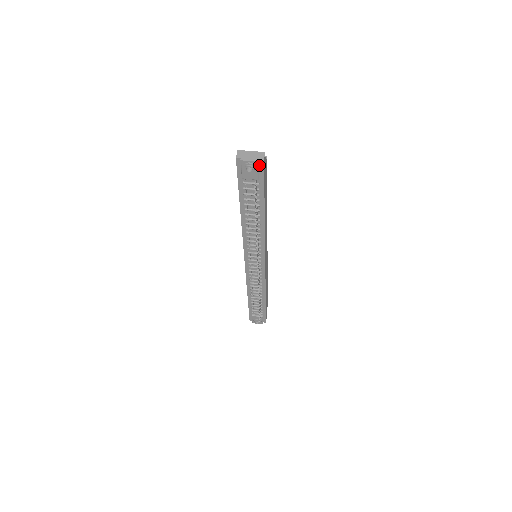
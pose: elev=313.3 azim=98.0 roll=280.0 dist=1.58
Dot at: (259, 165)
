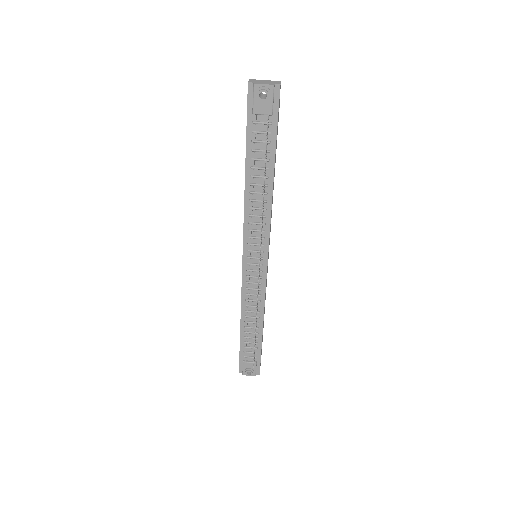
Dot at: (274, 93)
